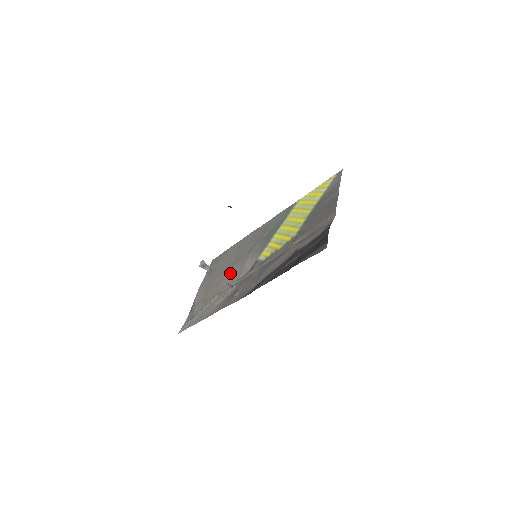
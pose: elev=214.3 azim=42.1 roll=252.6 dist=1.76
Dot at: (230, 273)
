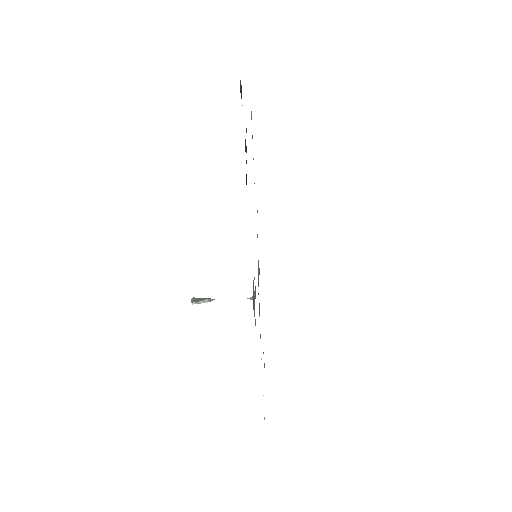
Dot at: occluded
